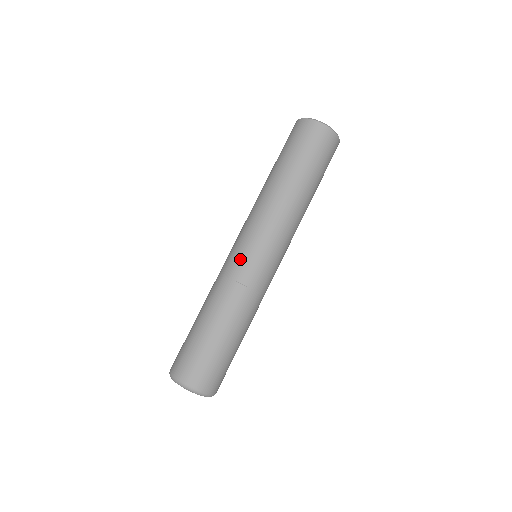
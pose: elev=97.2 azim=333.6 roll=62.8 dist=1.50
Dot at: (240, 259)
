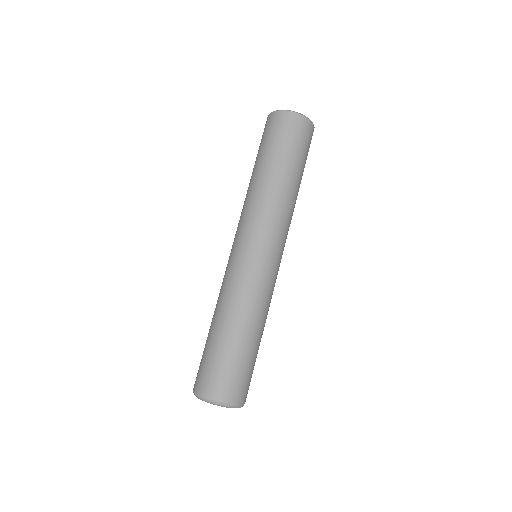
Dot at: (252, 263)
